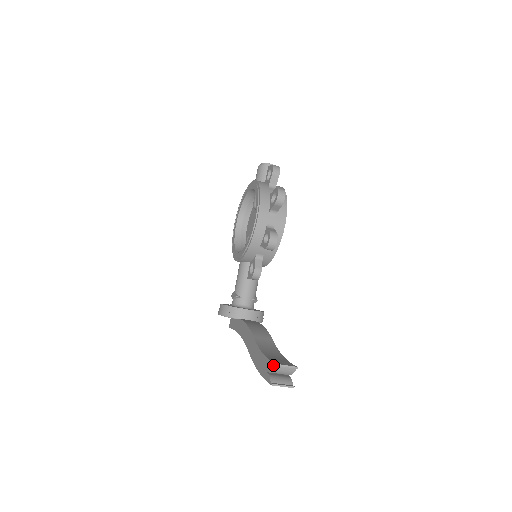
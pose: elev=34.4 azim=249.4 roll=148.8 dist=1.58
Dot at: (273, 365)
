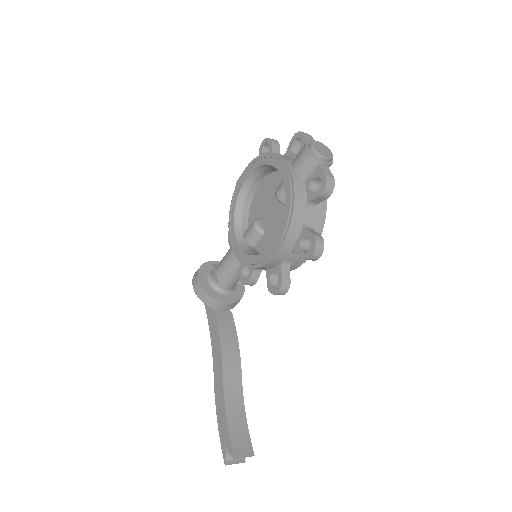
Dot at: (232, 455)
